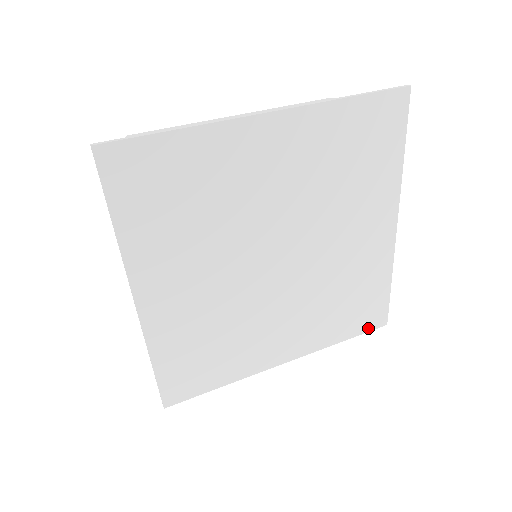
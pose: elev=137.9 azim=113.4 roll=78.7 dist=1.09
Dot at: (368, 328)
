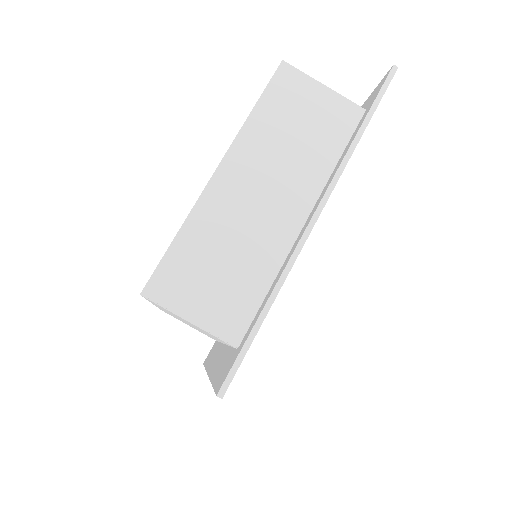
Dot at: occluded
